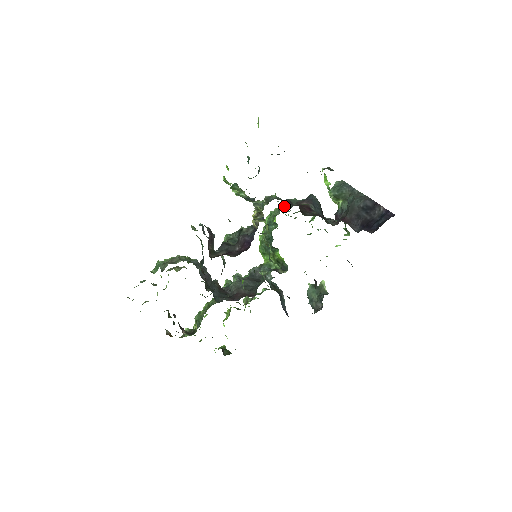
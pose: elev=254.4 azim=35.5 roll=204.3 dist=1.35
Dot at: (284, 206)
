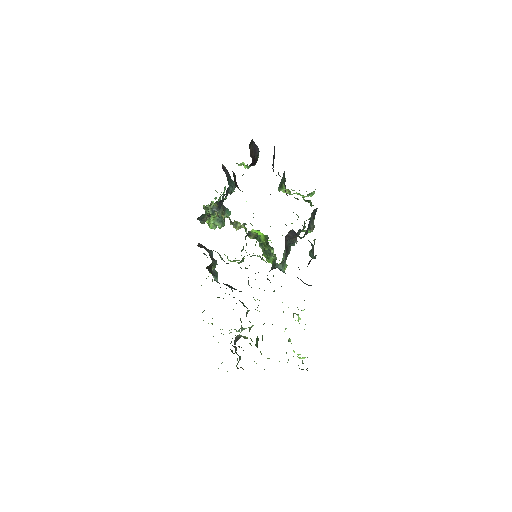
Dot at: occluded
